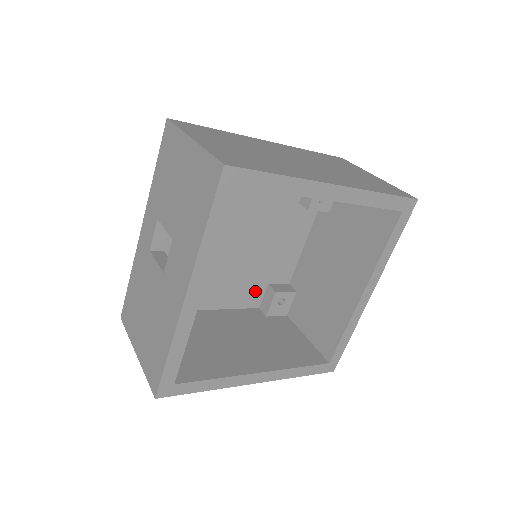
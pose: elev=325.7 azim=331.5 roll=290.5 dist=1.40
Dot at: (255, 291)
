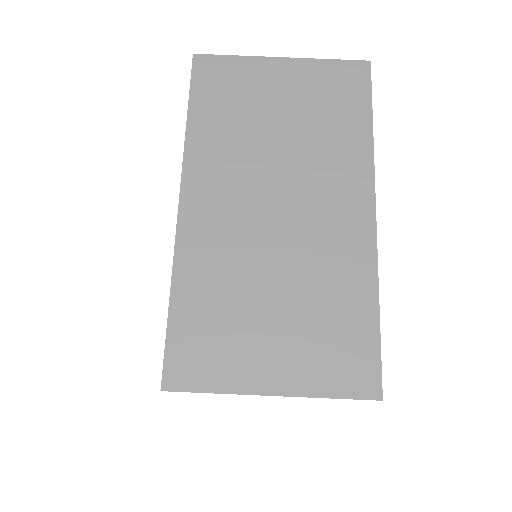
Dot at: occluded
